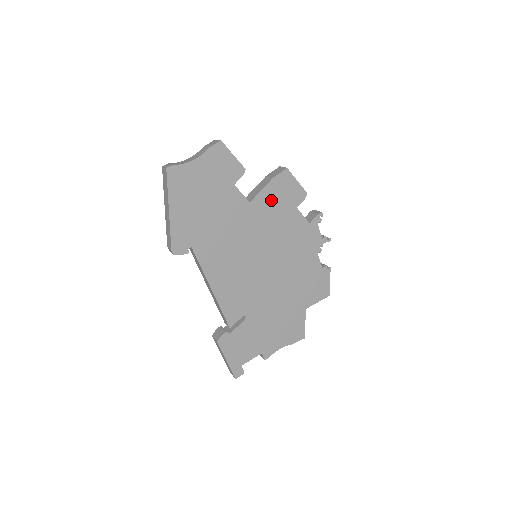
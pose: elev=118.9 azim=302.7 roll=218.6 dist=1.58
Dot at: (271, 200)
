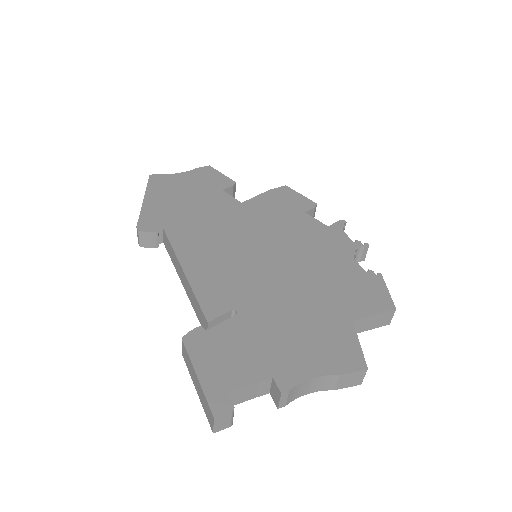
Dot at: (269, 204)
